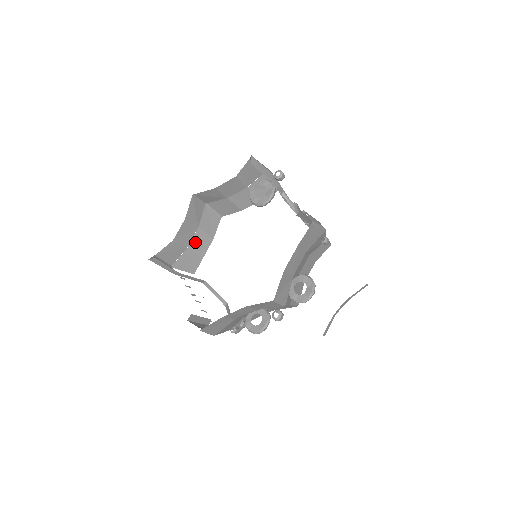
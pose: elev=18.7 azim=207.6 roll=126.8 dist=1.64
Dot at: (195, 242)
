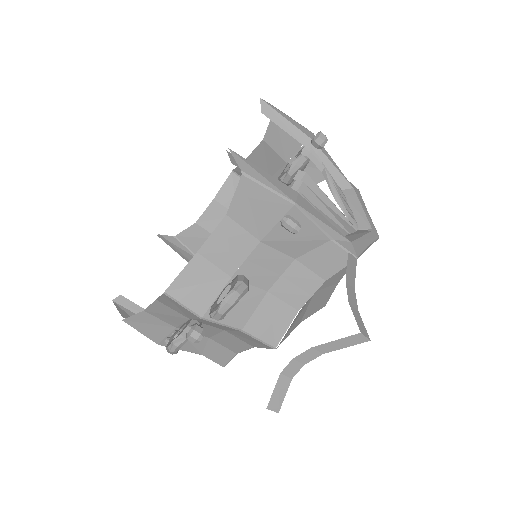
Dot at: occluded
